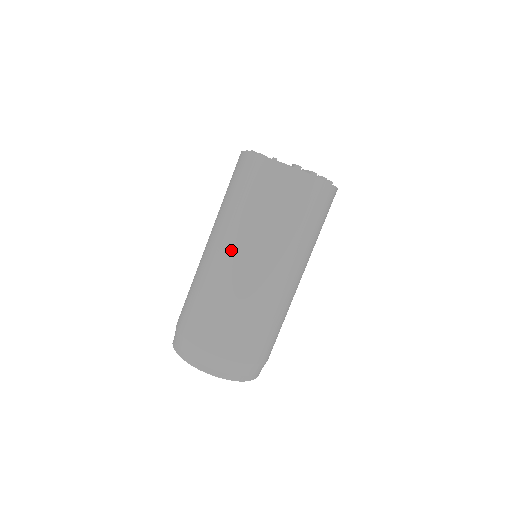
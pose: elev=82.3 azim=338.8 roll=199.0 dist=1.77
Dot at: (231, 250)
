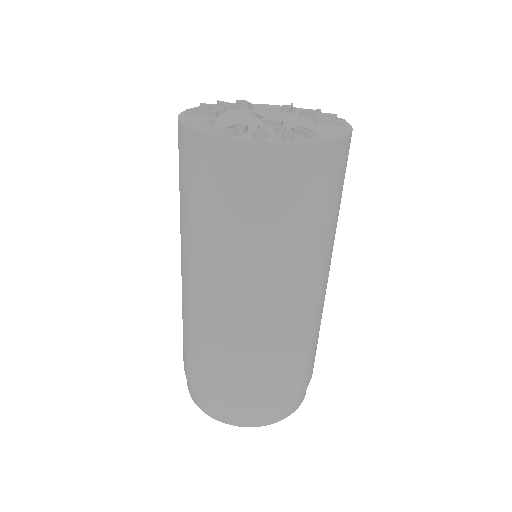
Dot at: (187, 269)
